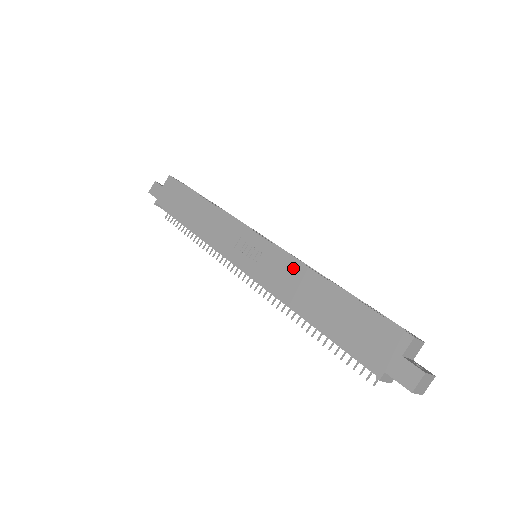
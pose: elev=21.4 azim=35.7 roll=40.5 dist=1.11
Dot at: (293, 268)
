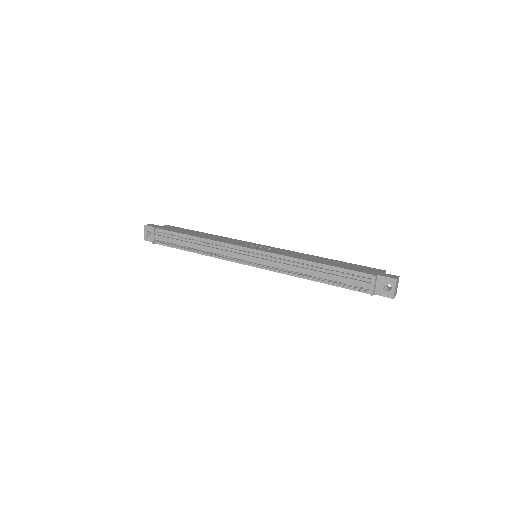
Dot at: (297, 253)
